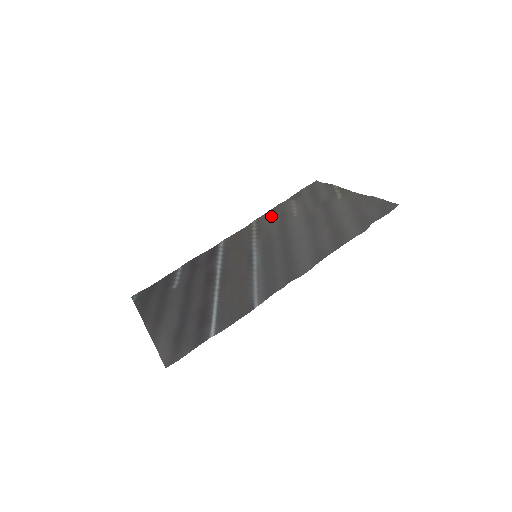
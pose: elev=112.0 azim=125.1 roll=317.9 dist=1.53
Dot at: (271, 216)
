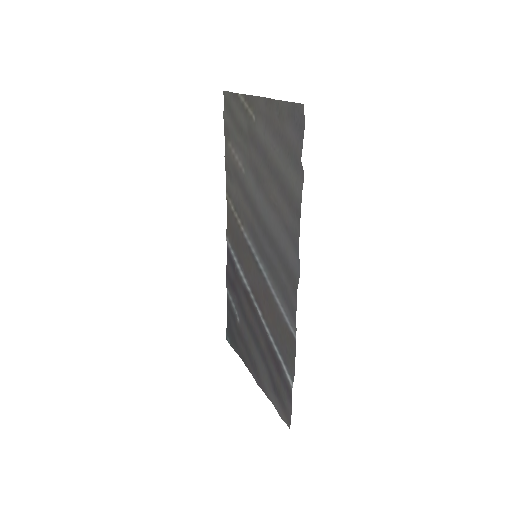
Dot at: (231, 181)
